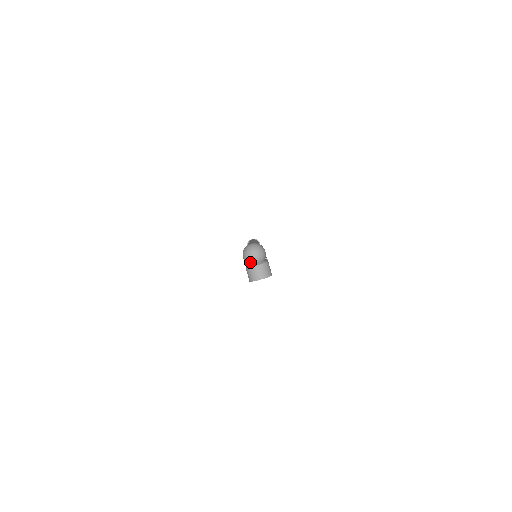
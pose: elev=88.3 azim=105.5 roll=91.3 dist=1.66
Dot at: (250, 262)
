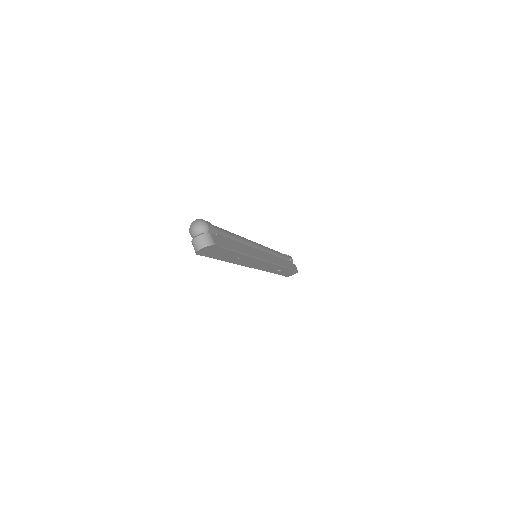
Dot at: occluded
